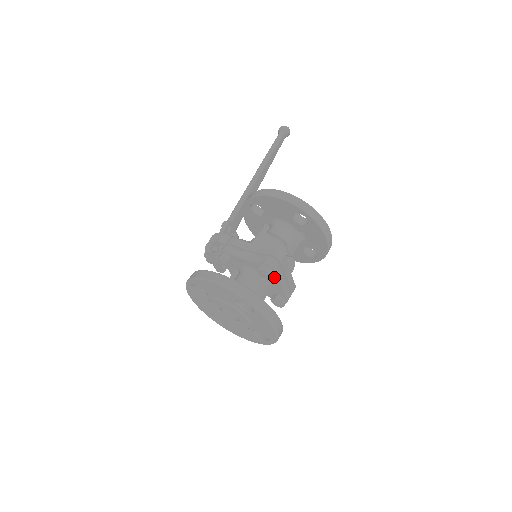
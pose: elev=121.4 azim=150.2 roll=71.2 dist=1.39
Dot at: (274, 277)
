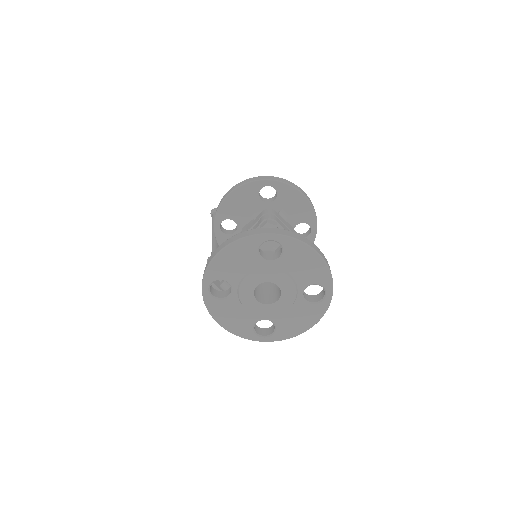
Dot at: occluded
